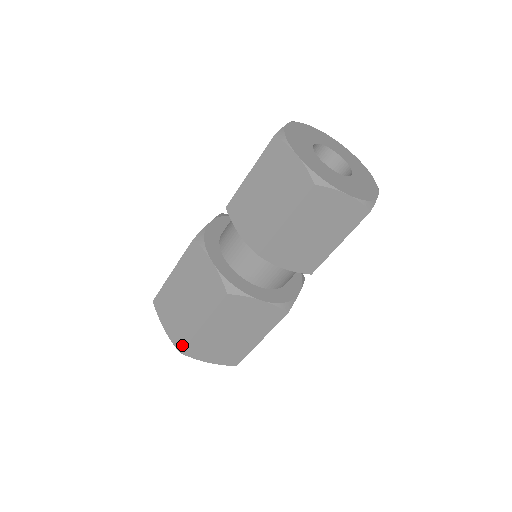
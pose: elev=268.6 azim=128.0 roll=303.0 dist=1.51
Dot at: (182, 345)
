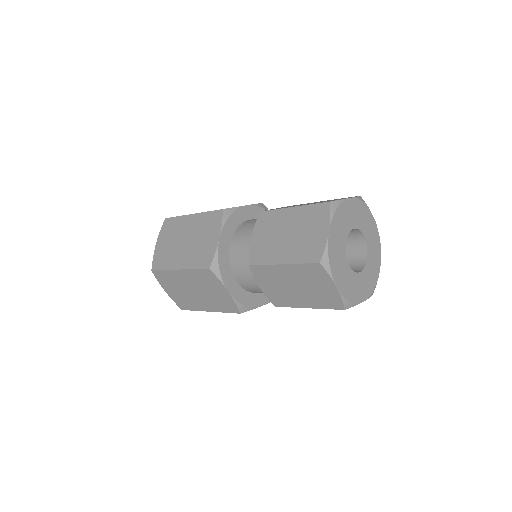
Dot at: (157, 267)
